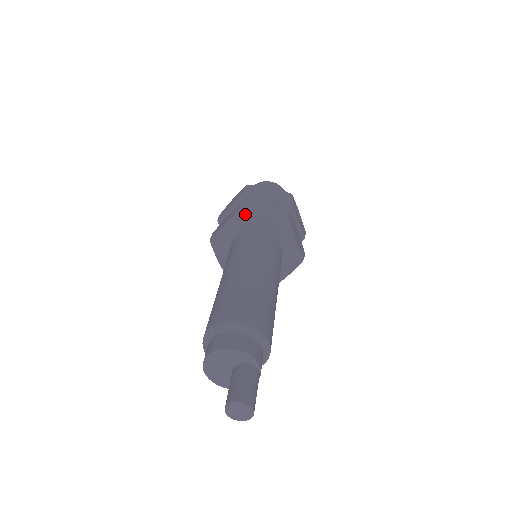
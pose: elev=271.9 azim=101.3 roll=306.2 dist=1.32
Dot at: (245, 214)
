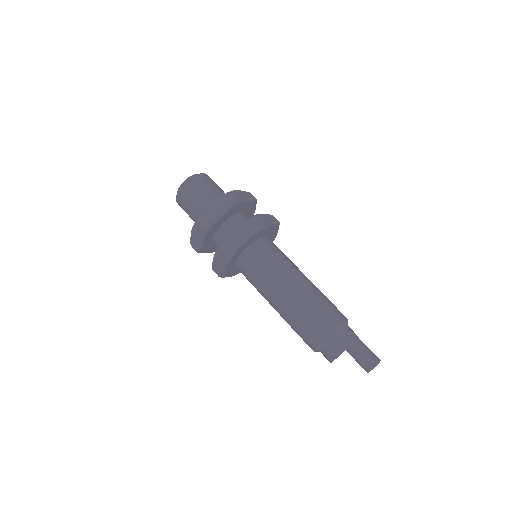
Dot at: (234, 253)
